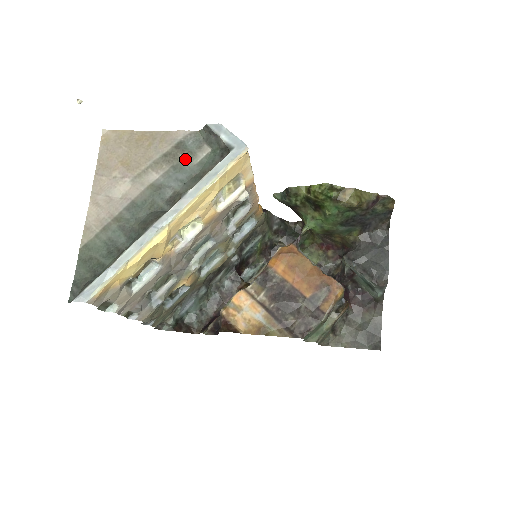
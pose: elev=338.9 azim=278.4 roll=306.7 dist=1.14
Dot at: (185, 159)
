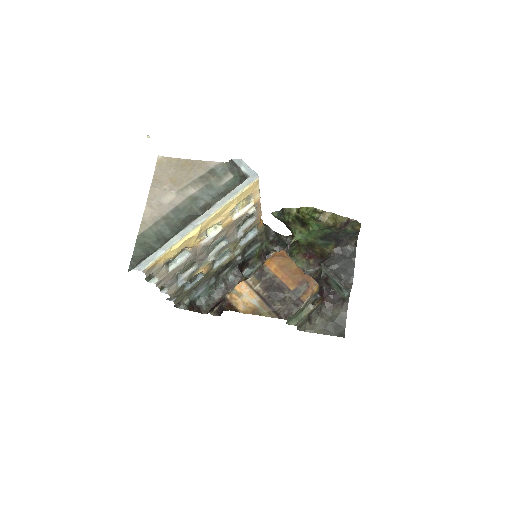
Dot at: (215, 181)
